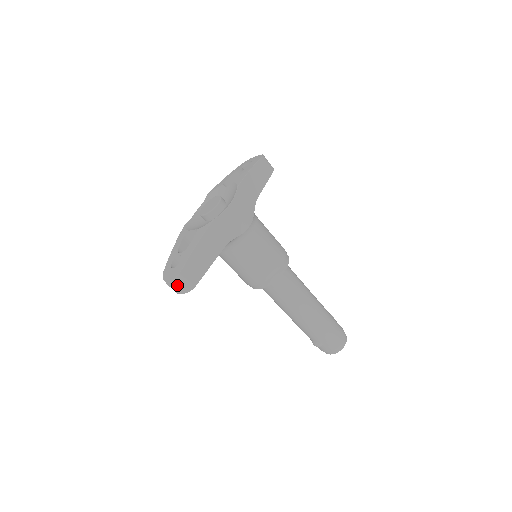
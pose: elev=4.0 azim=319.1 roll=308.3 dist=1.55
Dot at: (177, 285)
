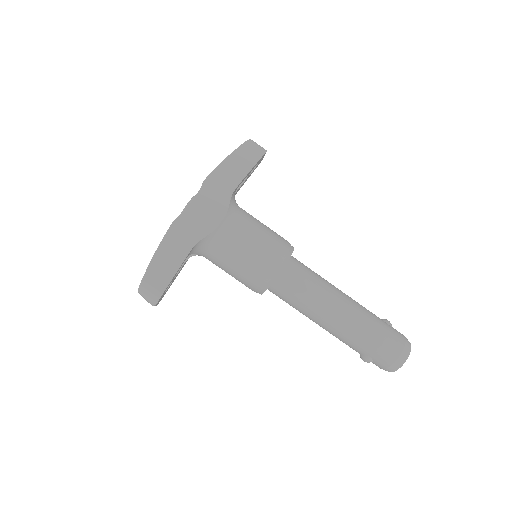
Dot at: (144, 297)
